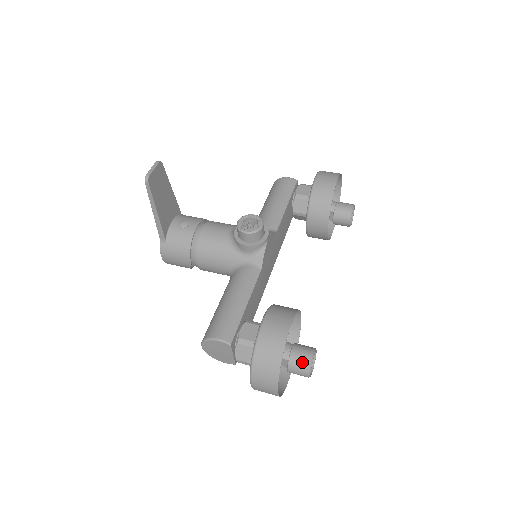
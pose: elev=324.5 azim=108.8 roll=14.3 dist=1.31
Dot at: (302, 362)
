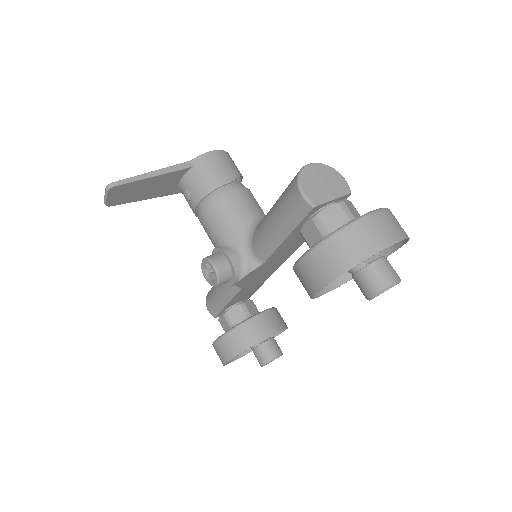
Dot at: occluded
